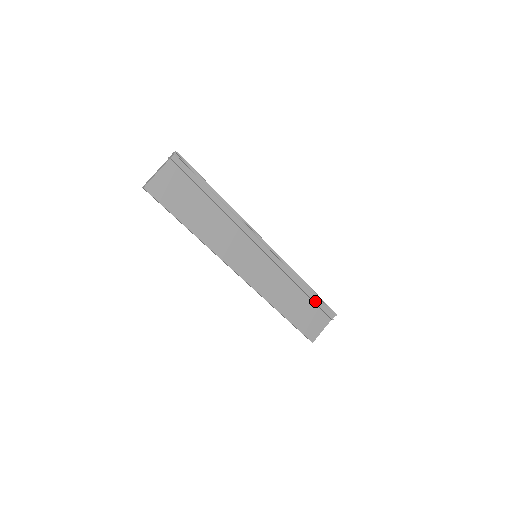
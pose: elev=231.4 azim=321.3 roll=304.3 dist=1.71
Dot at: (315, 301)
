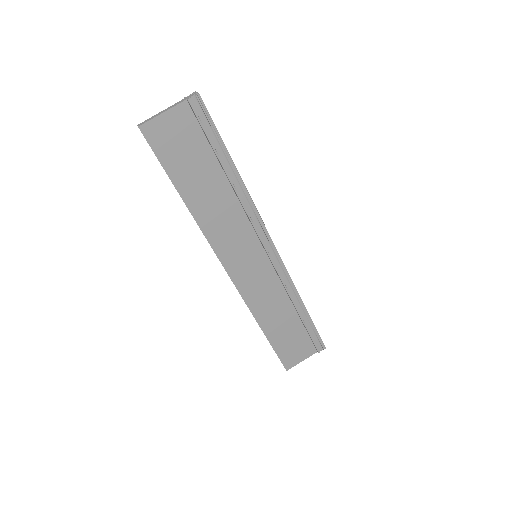
Dot at: (307, 327)
